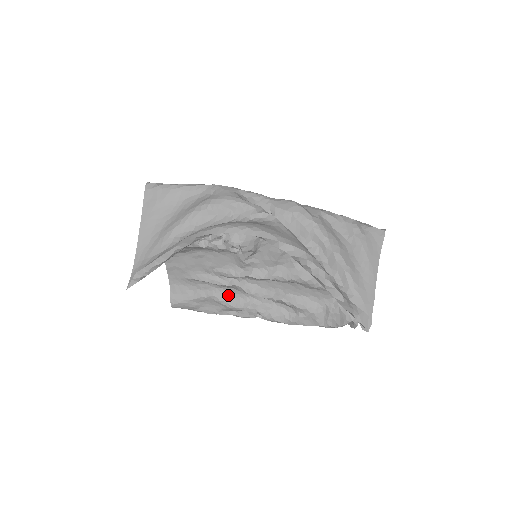
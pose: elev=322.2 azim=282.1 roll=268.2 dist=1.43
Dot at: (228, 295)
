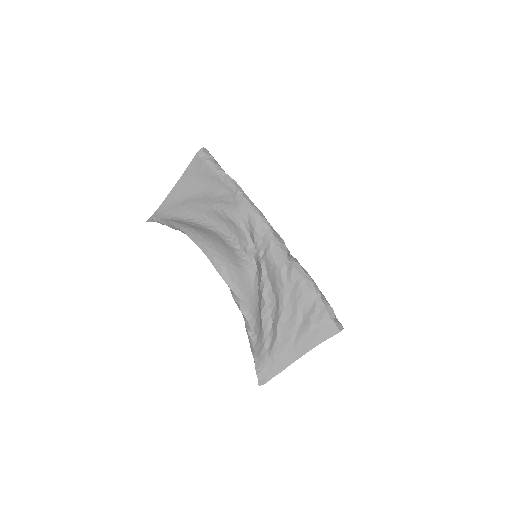
Dot at: occluded
